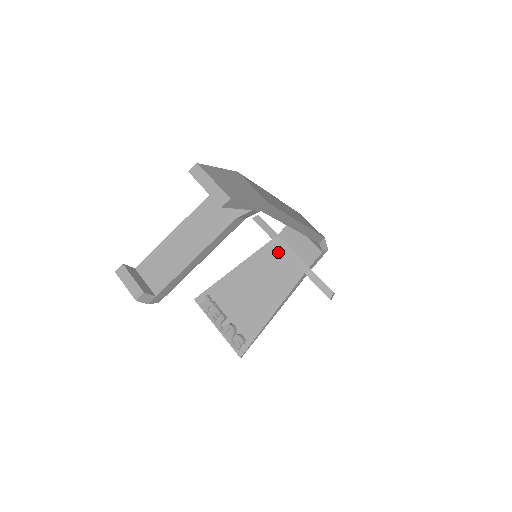
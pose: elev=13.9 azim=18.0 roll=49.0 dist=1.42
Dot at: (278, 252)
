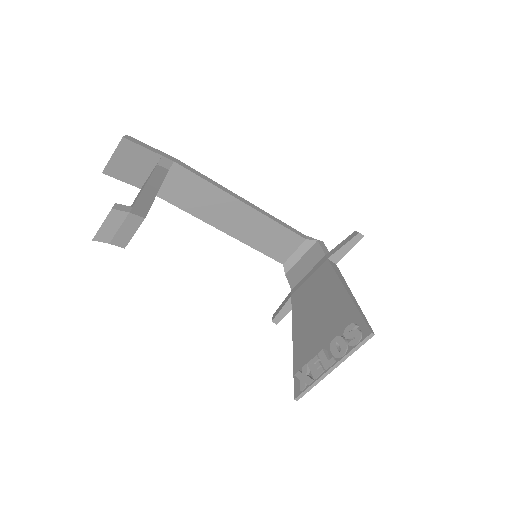
Dot at: (302, 288)
